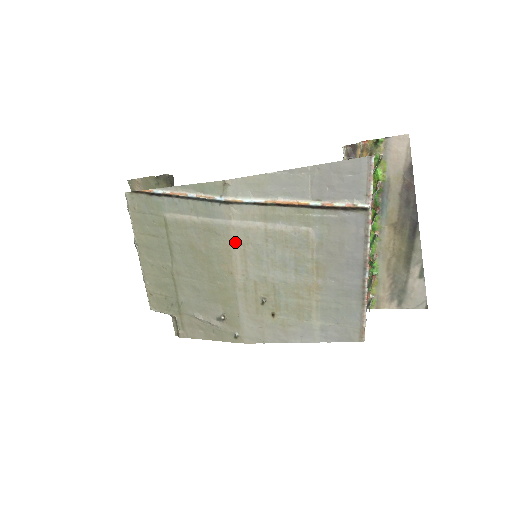
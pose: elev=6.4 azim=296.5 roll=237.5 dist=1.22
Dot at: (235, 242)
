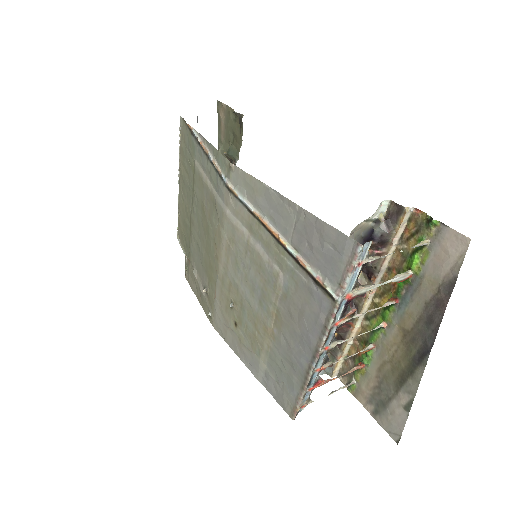
Dot at: (225, 232)
